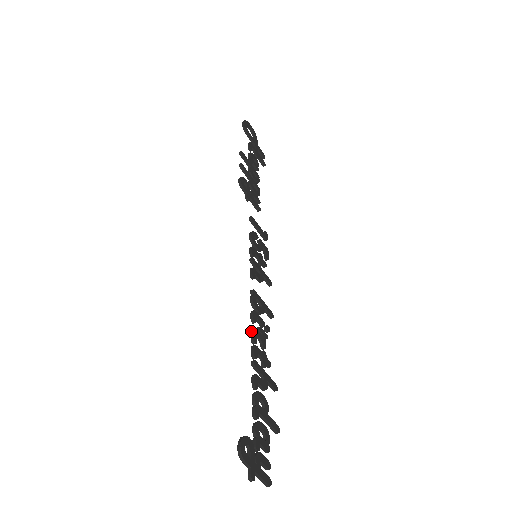
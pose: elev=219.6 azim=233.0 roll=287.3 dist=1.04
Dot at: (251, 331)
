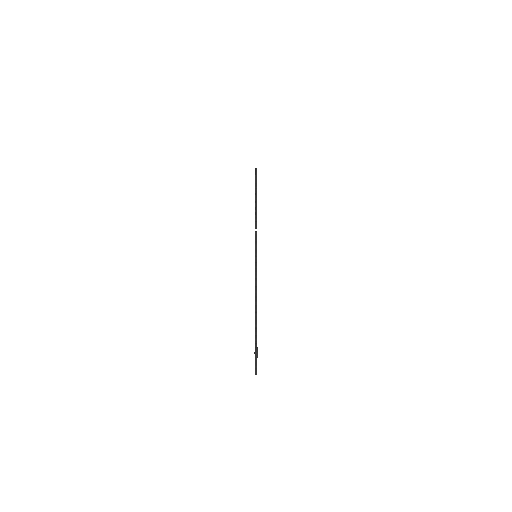
Dot at: (255, 297)
